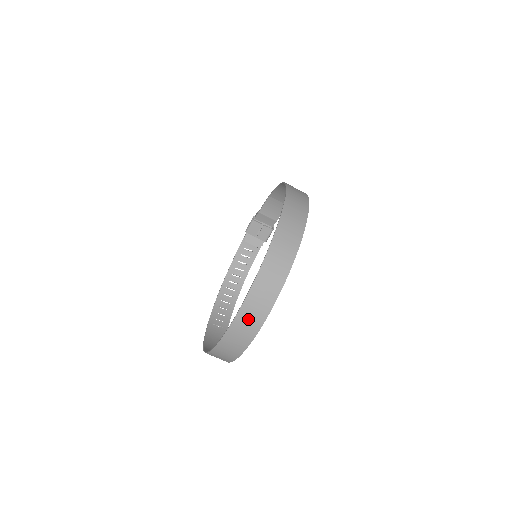
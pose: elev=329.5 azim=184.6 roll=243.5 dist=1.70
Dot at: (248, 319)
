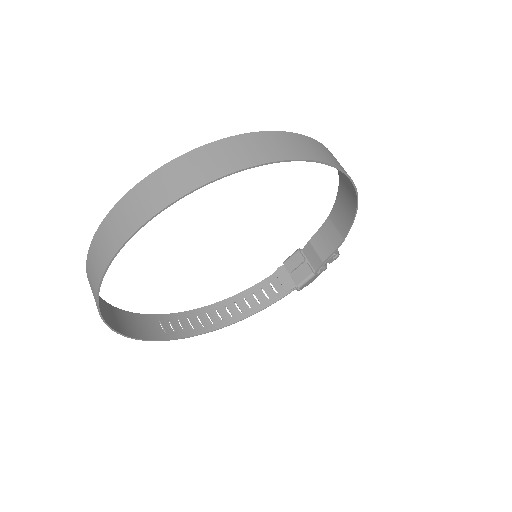
Dot at: (131, 210)
